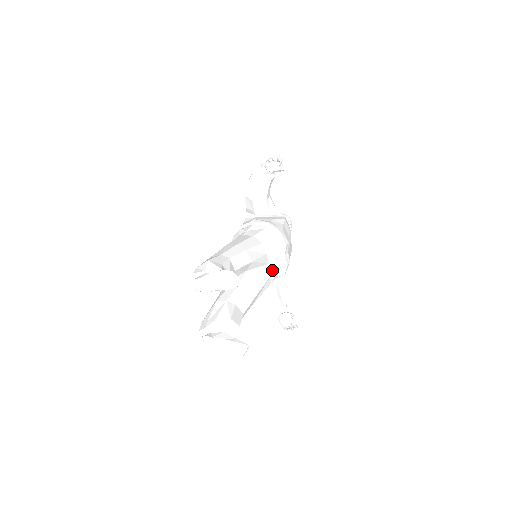
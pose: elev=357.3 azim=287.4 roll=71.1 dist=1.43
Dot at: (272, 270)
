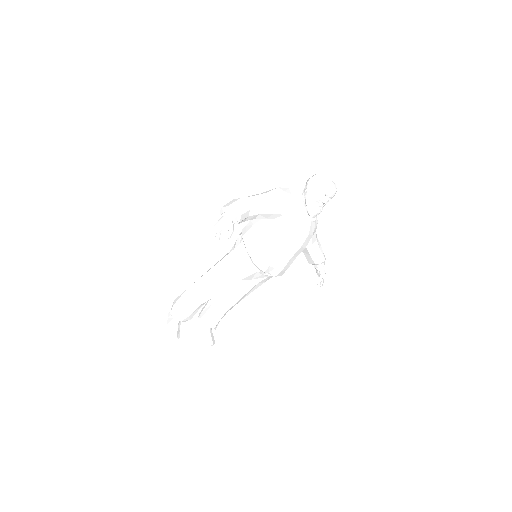
Dot at: (258, 280)
